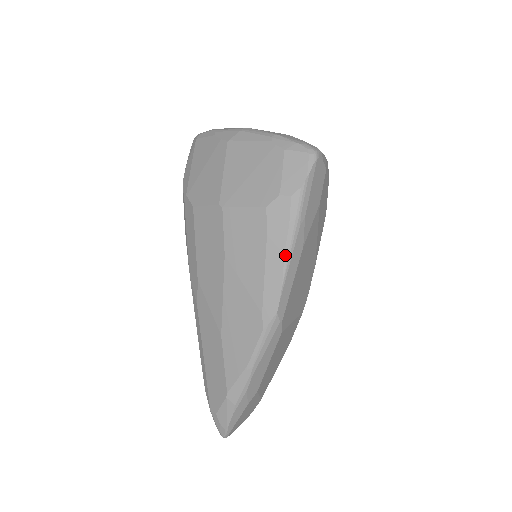
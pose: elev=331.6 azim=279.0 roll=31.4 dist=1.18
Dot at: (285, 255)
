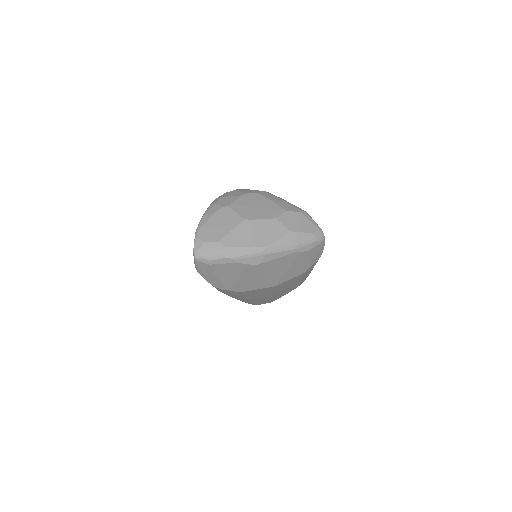
Dot at: occluded
